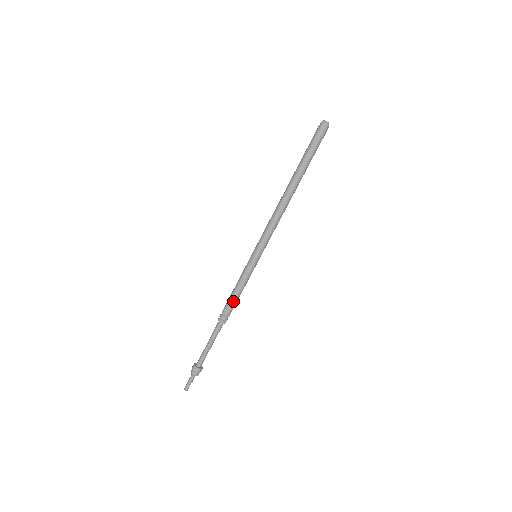
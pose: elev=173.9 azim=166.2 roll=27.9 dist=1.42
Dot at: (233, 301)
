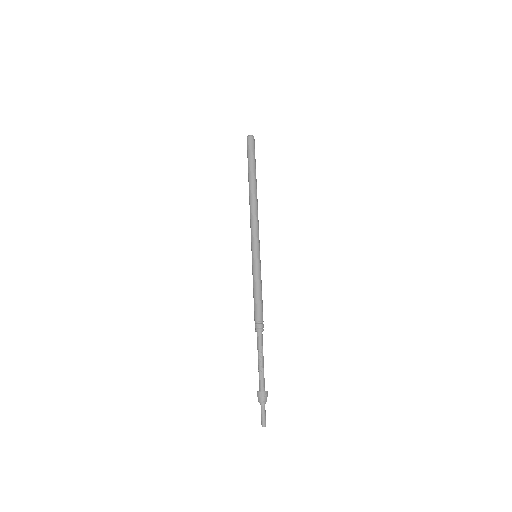
Dot at: (256, 304)
